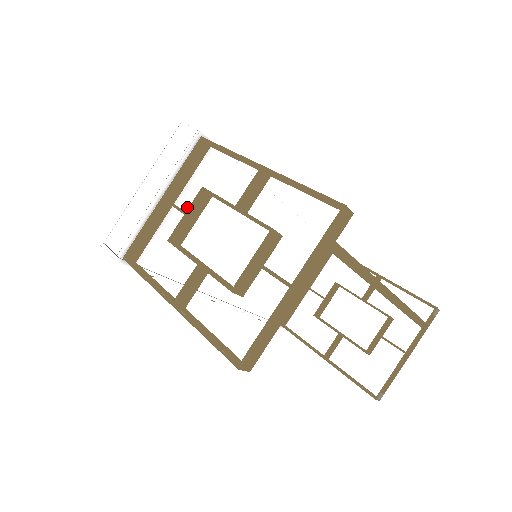
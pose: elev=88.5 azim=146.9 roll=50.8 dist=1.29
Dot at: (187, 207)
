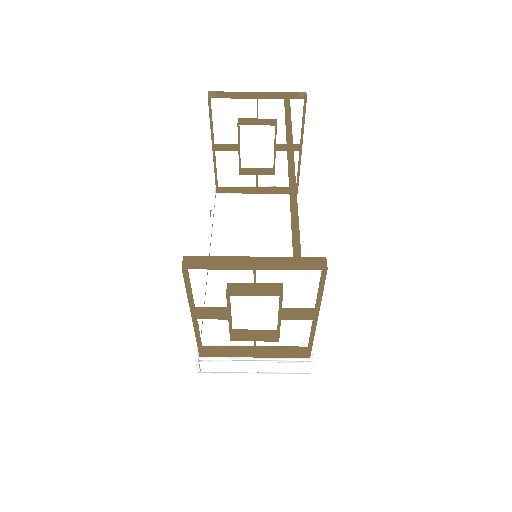
Dot at: (260, 201)
